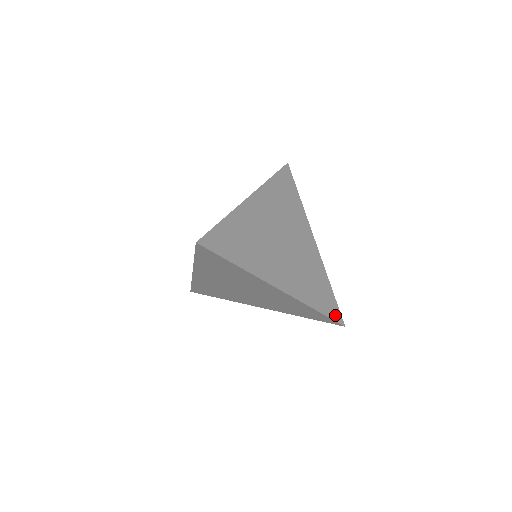
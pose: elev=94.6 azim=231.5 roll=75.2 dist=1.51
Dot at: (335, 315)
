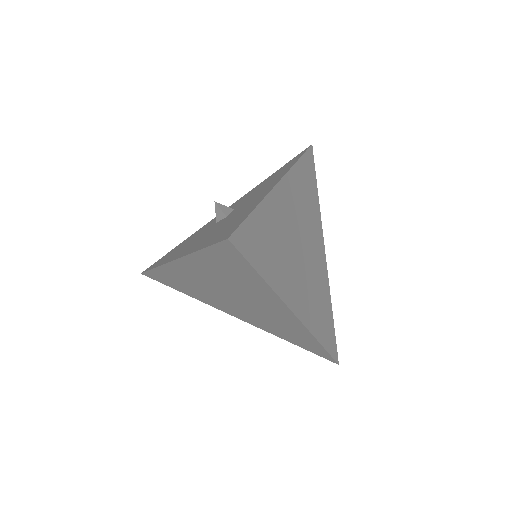
Dot at: (333, 350)
